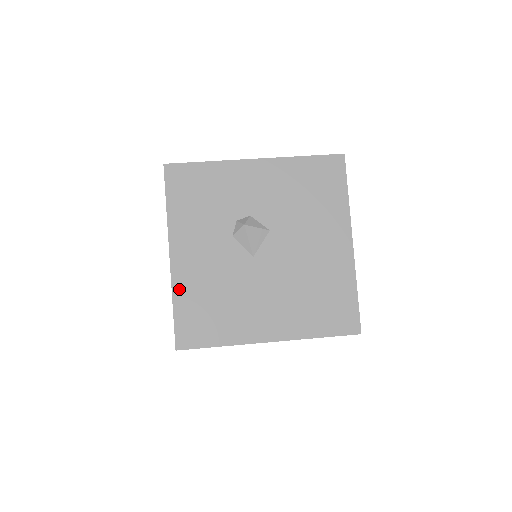
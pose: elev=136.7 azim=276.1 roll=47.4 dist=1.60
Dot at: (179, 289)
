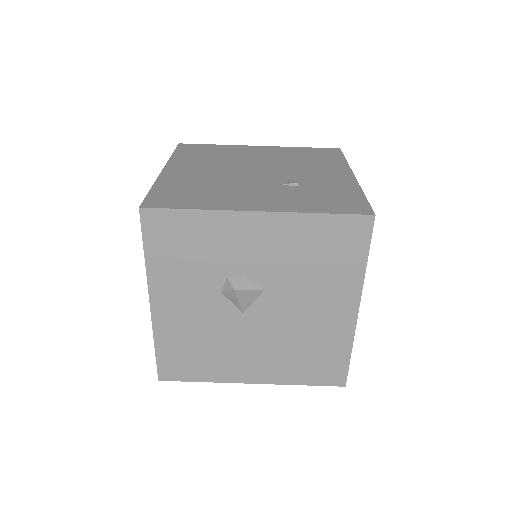
Dot at: (161, 334)
